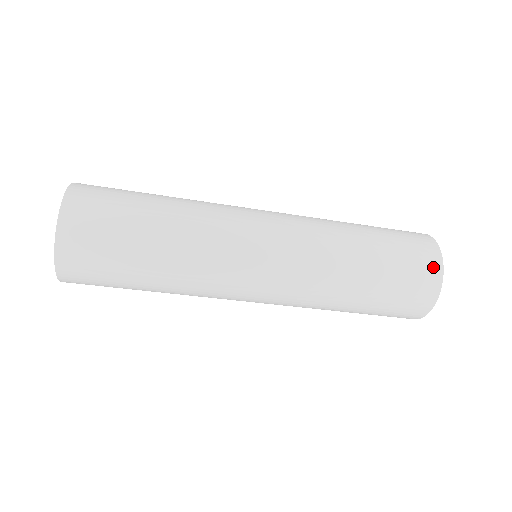
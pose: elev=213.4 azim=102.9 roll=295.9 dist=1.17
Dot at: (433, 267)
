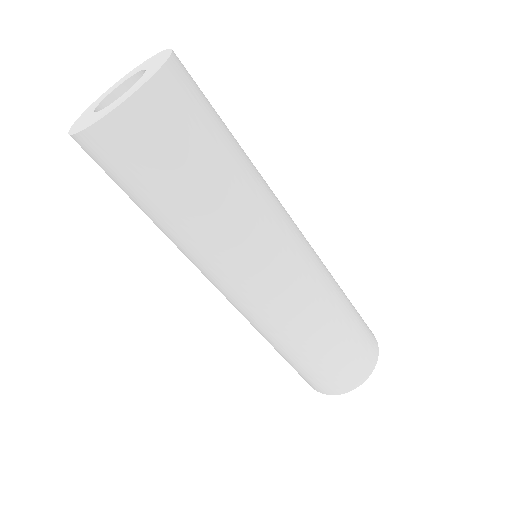
Dot at: (370, 330)
